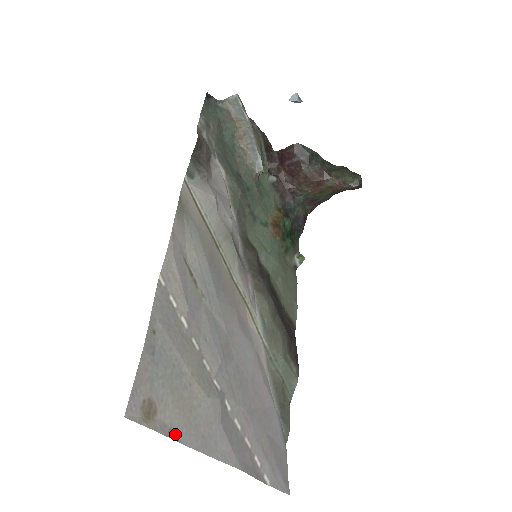
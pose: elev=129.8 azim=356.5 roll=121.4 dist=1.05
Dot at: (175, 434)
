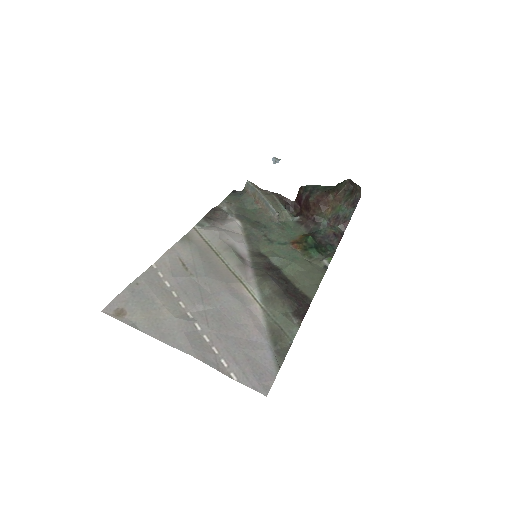
Dot at: (137, 327)
